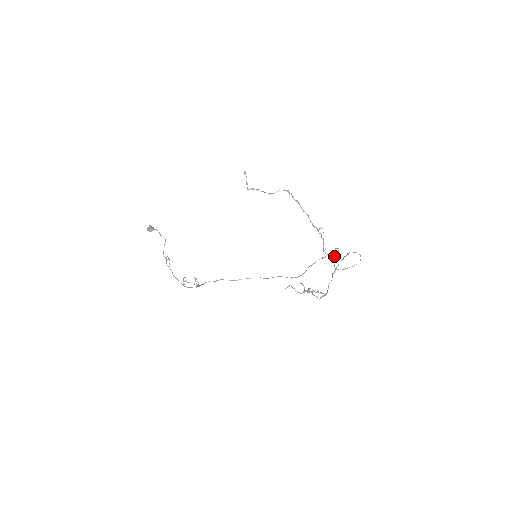
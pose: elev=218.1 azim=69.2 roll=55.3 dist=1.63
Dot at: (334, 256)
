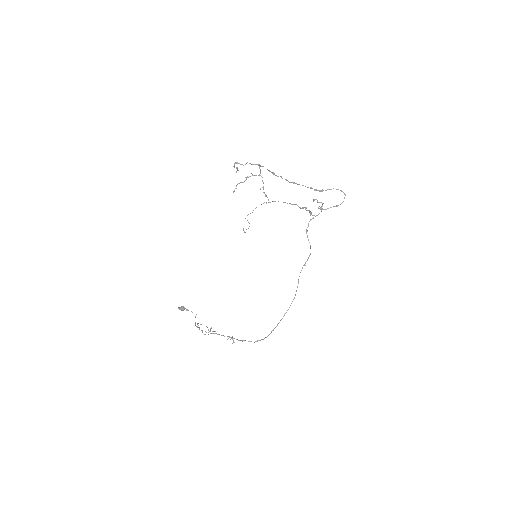
Dot at: occluded
